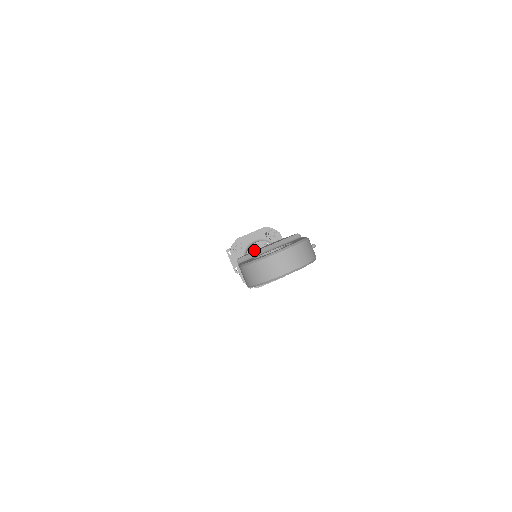
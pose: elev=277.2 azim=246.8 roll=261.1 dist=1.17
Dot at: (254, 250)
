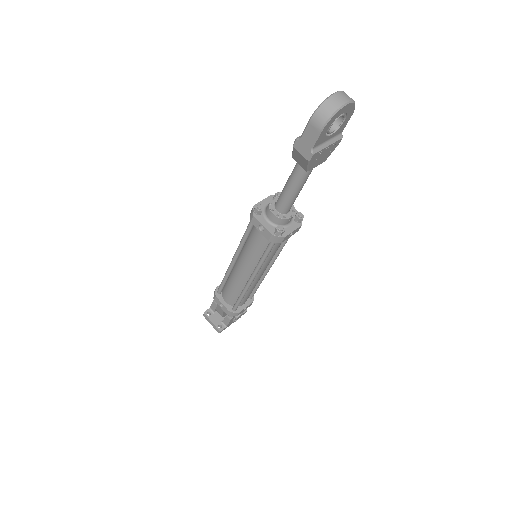
Dot at: (273, 203)
